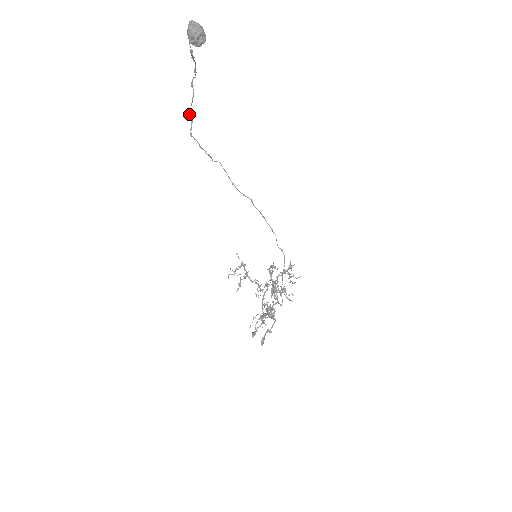
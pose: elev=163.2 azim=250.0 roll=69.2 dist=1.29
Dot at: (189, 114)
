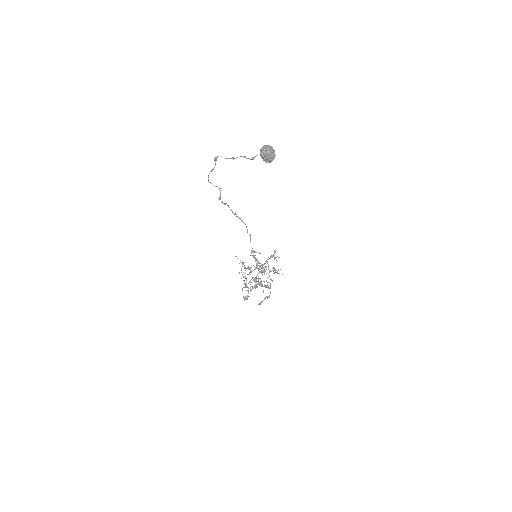
Dot at: (208, 179)
